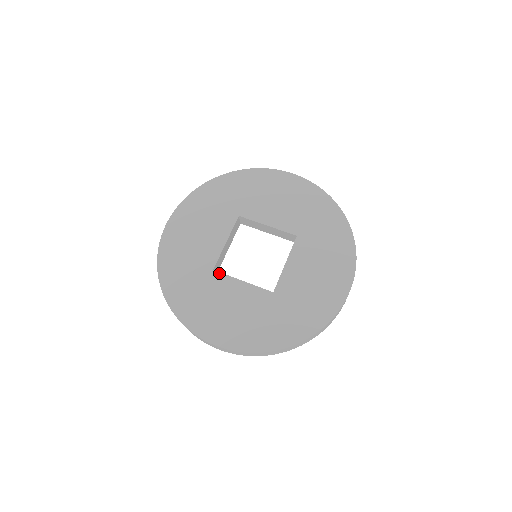
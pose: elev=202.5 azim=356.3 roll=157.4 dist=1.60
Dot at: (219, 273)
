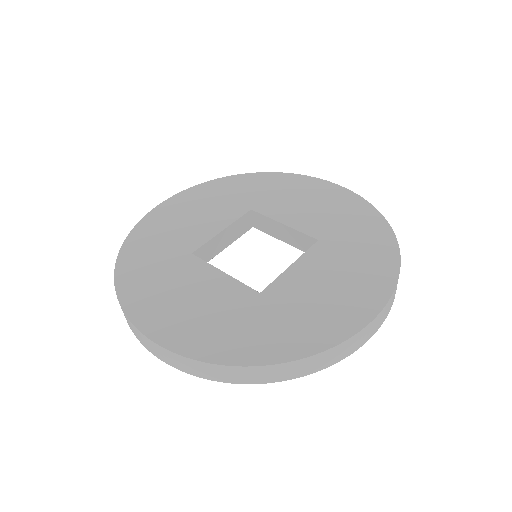
Dot at: (197, 258)
